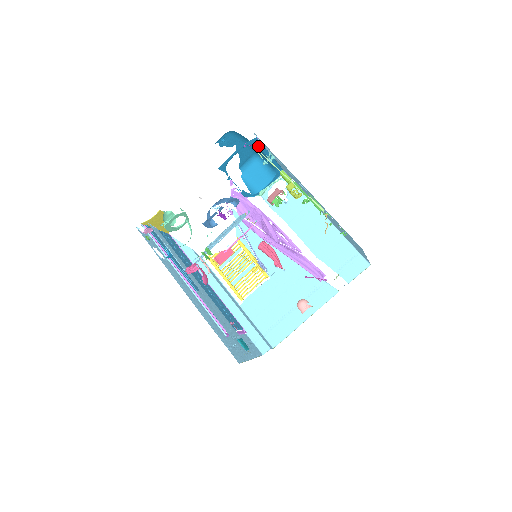
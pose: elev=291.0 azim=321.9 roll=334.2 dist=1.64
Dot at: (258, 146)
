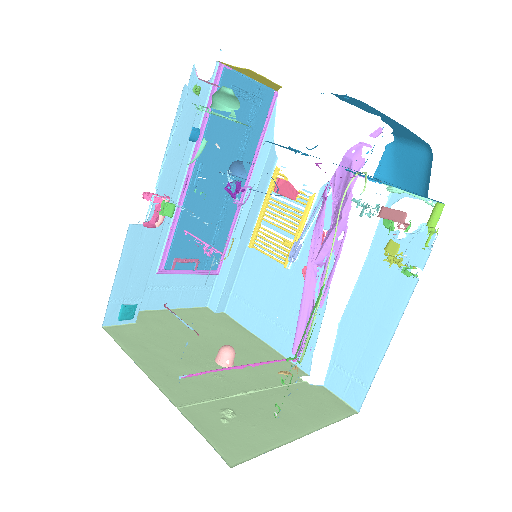
Dot at: occluded
